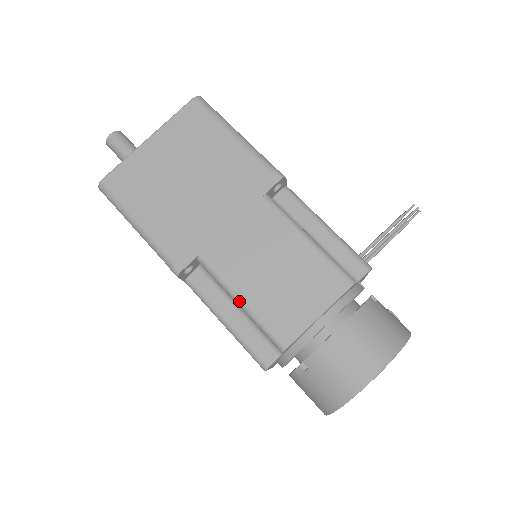
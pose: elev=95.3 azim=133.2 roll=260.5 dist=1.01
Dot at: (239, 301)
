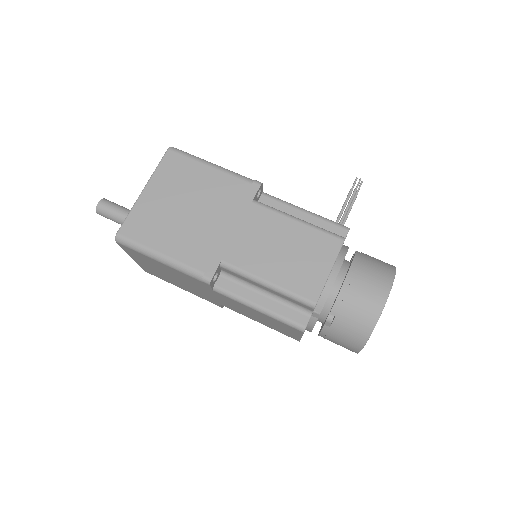
Dot at: (266, 283)
